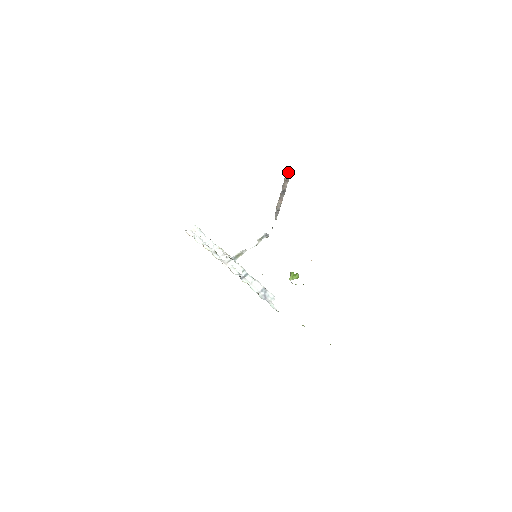
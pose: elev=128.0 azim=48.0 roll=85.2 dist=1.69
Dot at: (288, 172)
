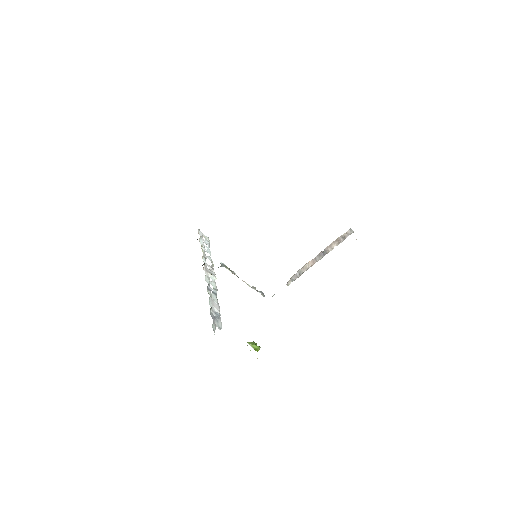
Dot at: (347, 232)
